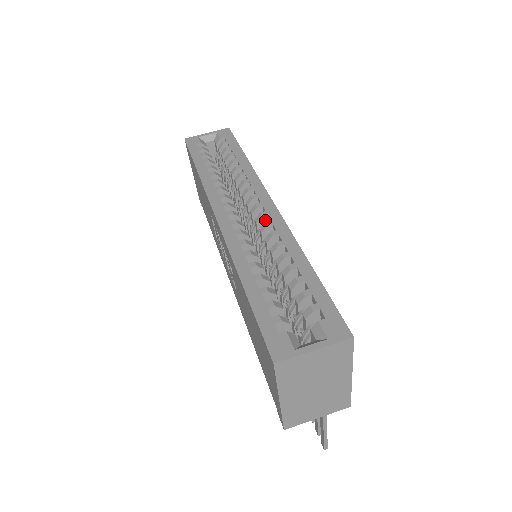
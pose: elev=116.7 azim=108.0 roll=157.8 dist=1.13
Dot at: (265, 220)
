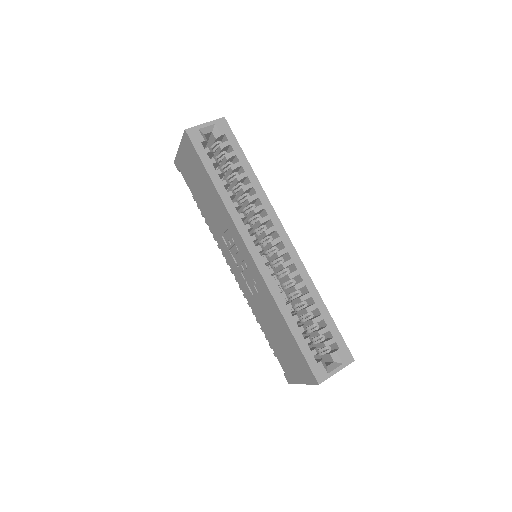
Dot at: (284, 254)
